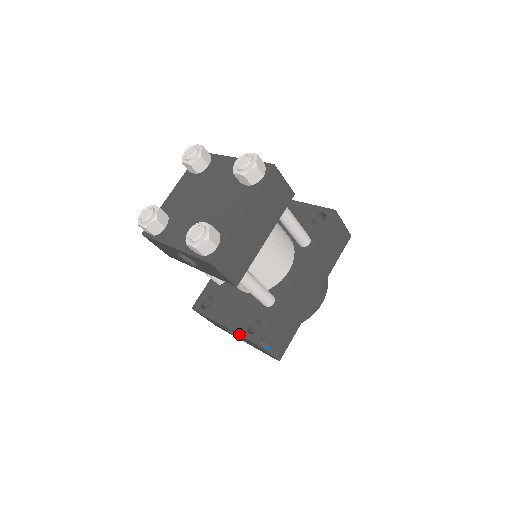
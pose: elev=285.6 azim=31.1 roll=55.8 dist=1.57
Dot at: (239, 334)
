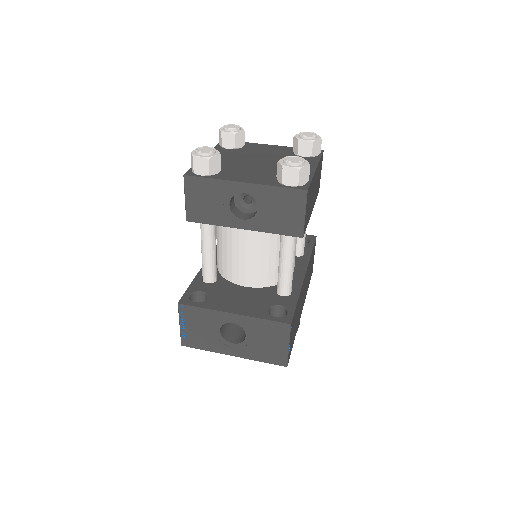
Dot at: (263, 318)
